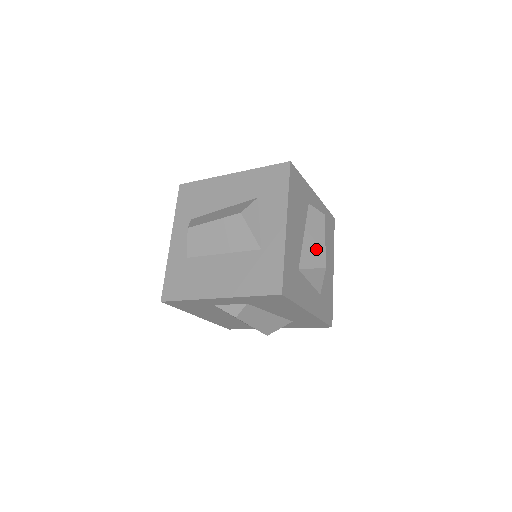
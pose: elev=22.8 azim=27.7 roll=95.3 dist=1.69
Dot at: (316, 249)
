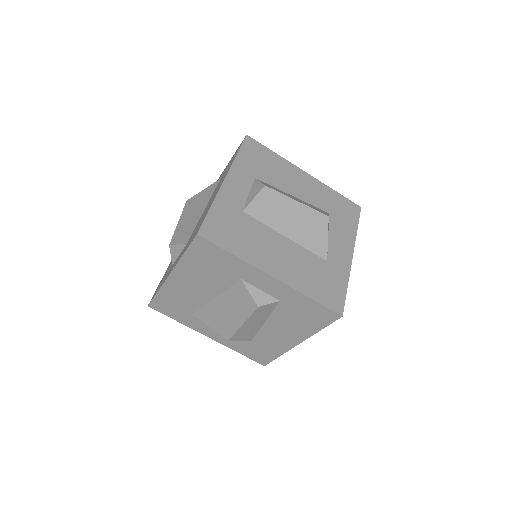
Dot at: occluded
